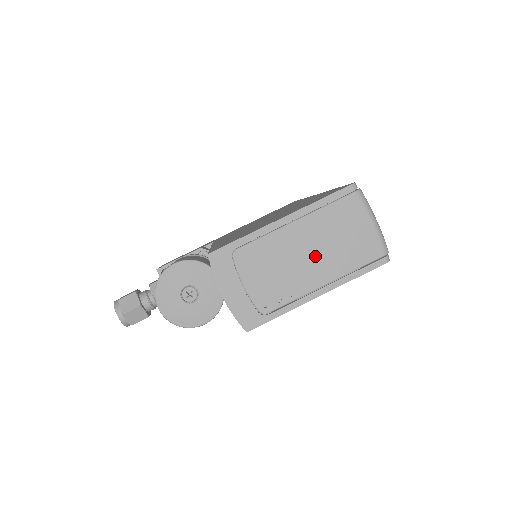
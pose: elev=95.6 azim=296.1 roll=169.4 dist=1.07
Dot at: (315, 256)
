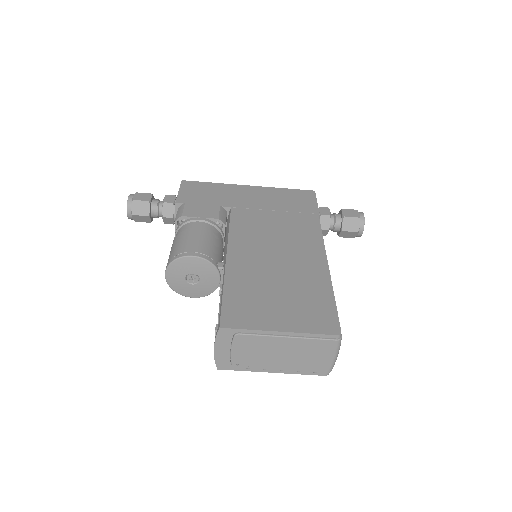
Dot at: (286, 357)
